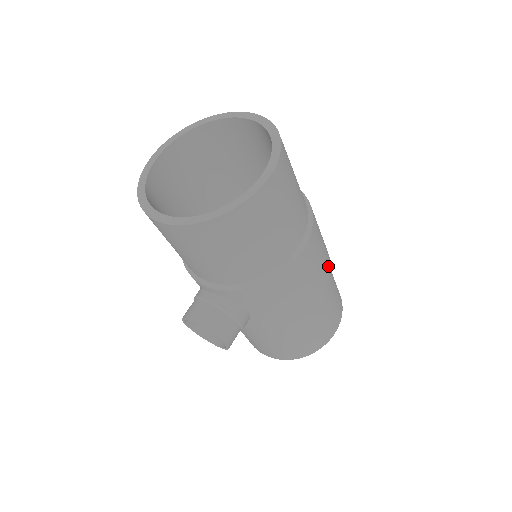
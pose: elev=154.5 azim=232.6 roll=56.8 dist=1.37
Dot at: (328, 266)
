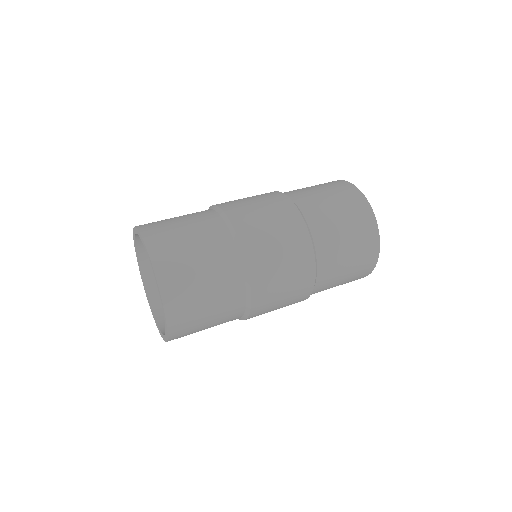
Dot at: (306, 291)
